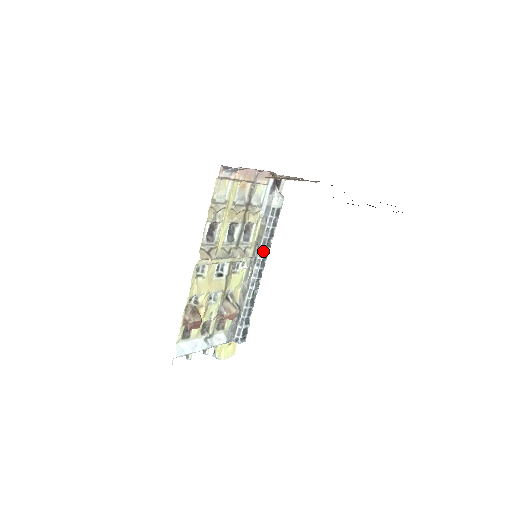
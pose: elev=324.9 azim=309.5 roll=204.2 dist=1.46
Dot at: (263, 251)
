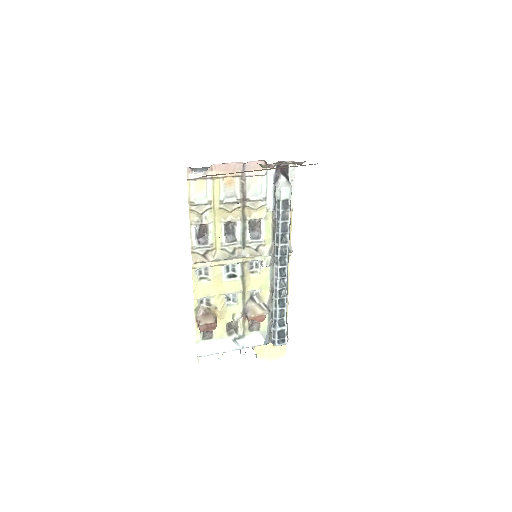
Dot at: (278, 248)
